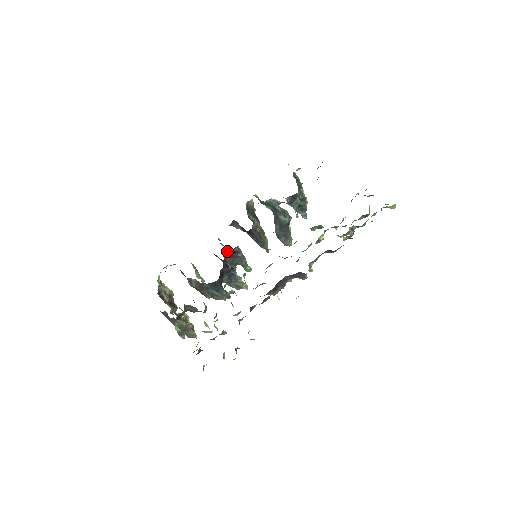
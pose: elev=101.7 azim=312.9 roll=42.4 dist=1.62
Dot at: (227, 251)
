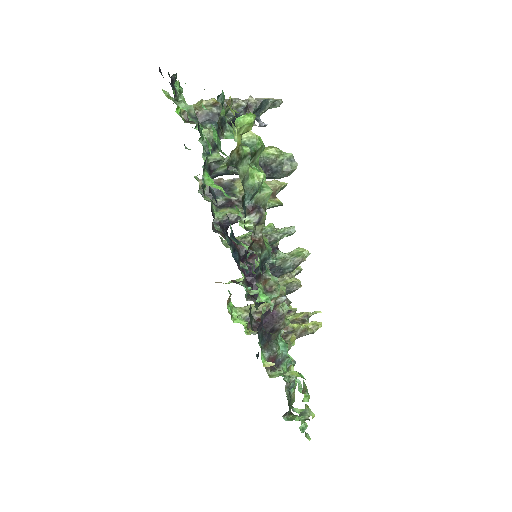
Dot at: occluded
